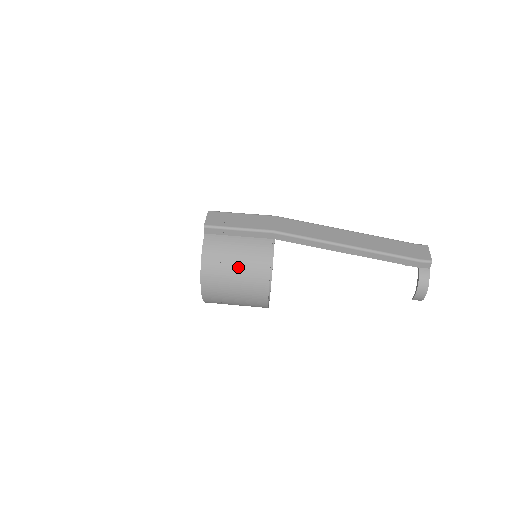
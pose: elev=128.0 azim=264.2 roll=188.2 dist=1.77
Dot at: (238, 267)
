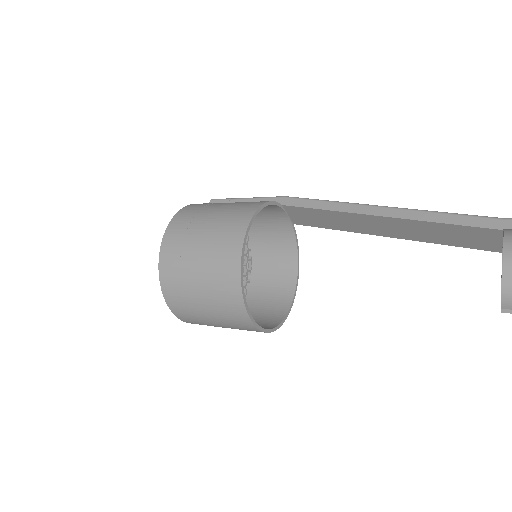
Dot at: (225, 205)
